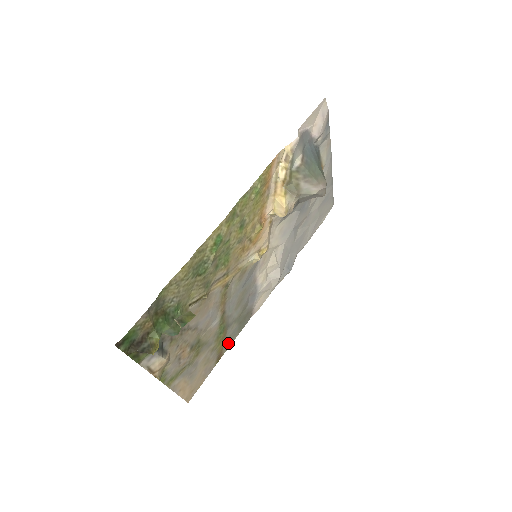
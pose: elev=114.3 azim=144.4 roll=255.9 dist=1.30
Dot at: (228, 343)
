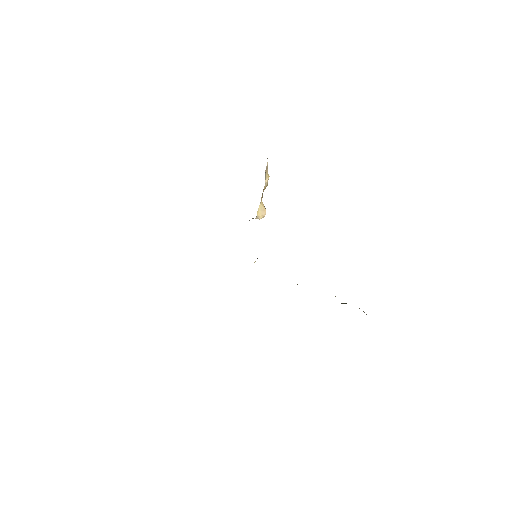
Dot at: occluded
